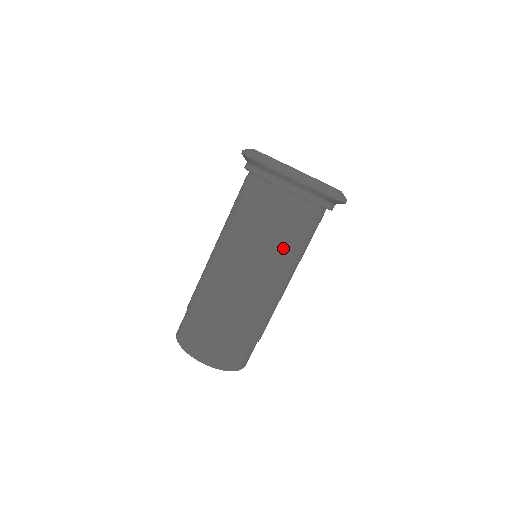
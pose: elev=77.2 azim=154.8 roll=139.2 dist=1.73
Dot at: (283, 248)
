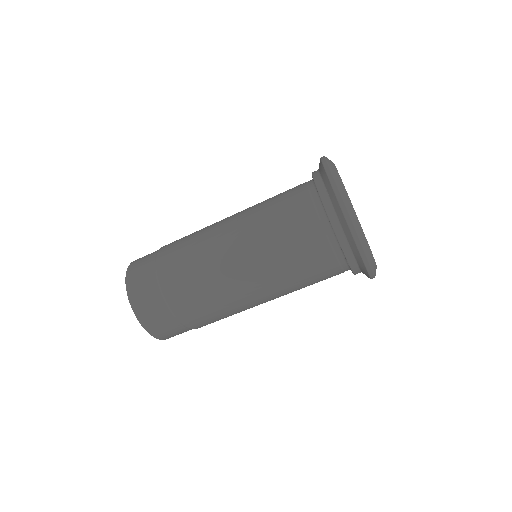
Dot at: (299, 289)
